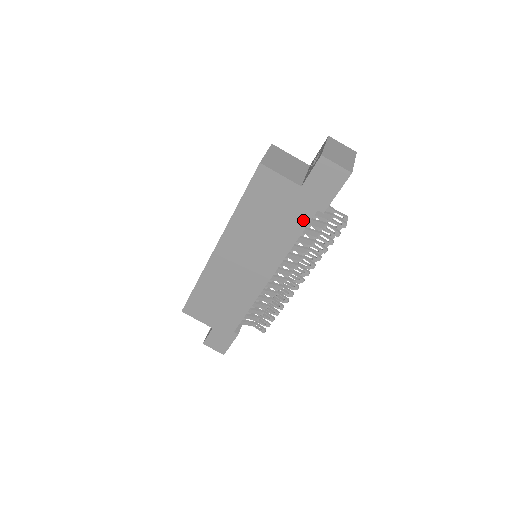
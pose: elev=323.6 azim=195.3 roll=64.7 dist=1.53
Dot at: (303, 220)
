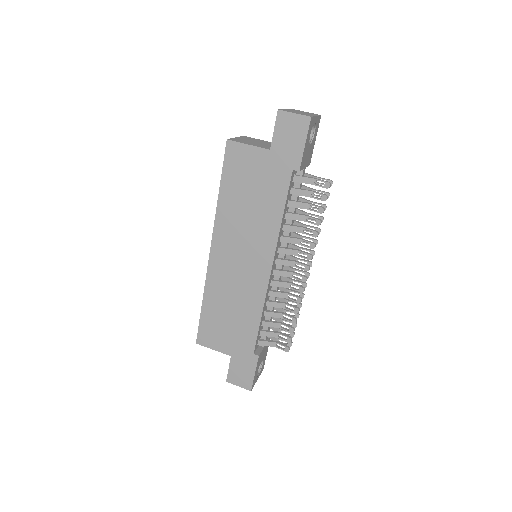
Dot at: (282, 186)
